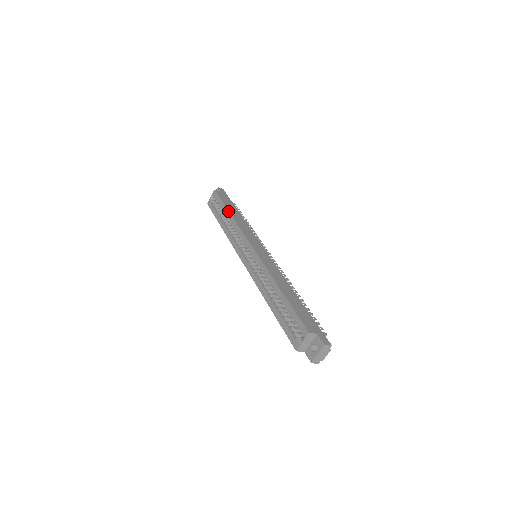
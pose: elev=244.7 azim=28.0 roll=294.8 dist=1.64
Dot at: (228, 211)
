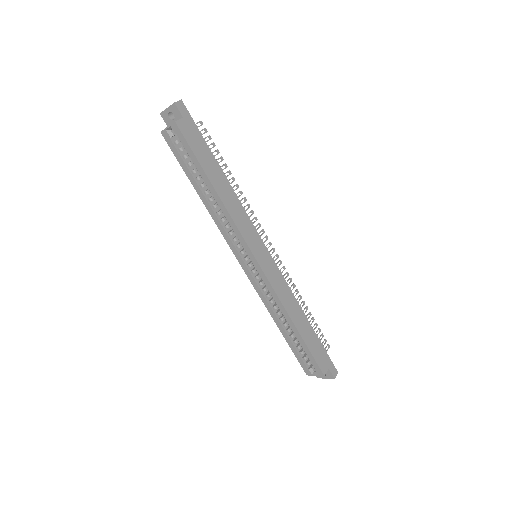
Dot at: (211, 184)
